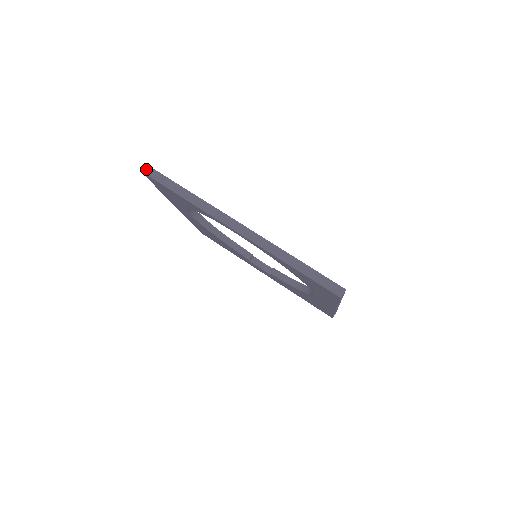
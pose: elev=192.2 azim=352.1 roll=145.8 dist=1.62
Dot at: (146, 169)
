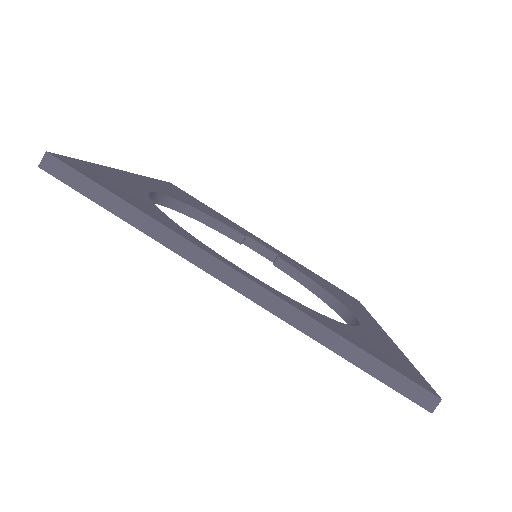
Dot at: (50, 164)
